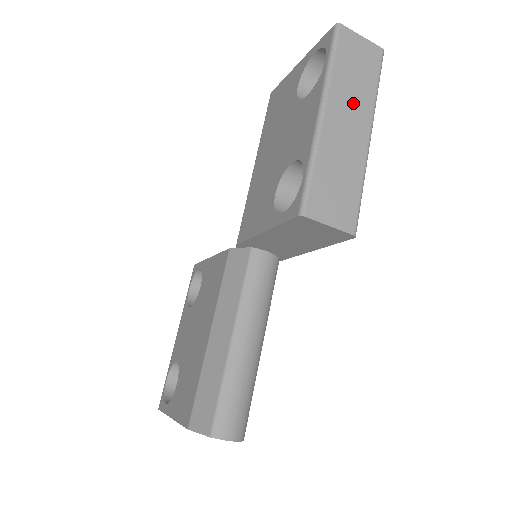
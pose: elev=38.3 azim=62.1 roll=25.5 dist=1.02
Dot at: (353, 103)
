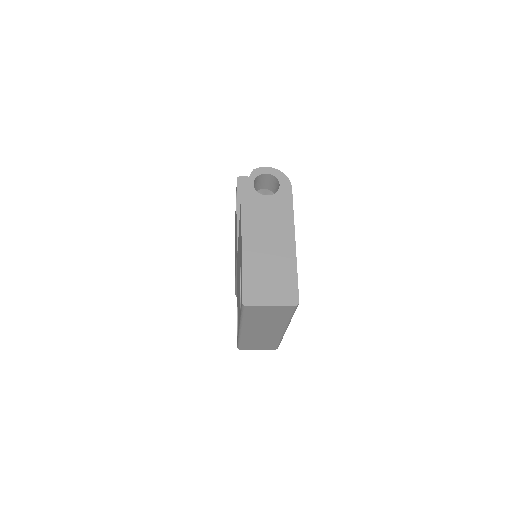
Dot at: (267, 326)
